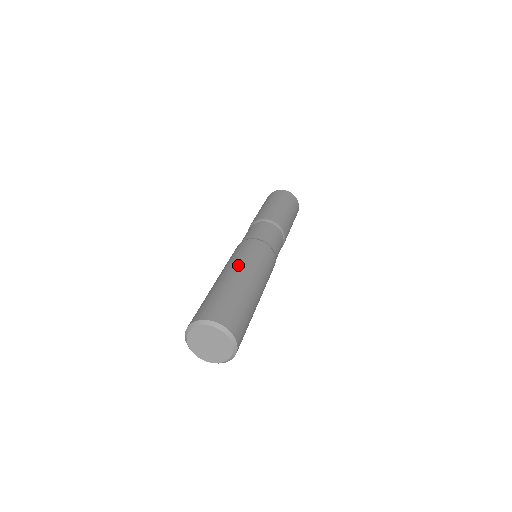
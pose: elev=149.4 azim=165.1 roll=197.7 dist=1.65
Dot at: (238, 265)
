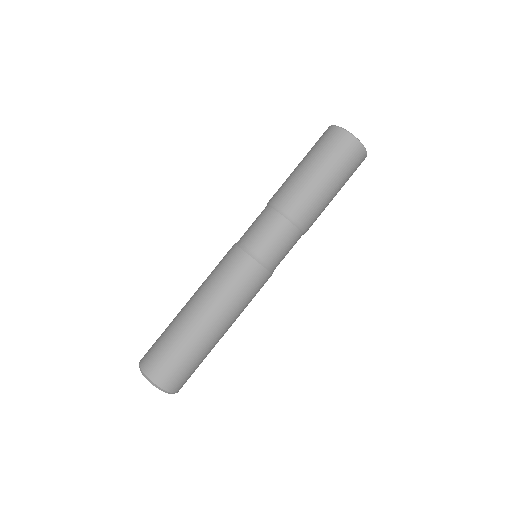
Dot at: (225, 315)
